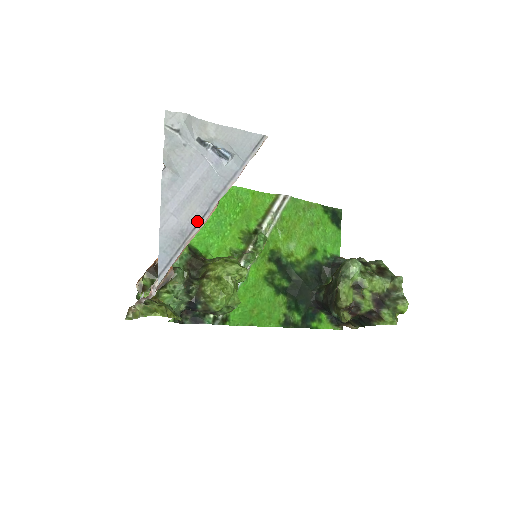
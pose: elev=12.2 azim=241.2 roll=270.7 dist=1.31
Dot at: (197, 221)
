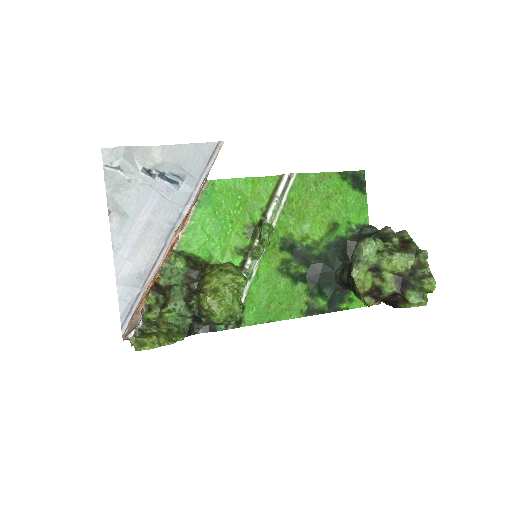
Dot at: (154, 260)
